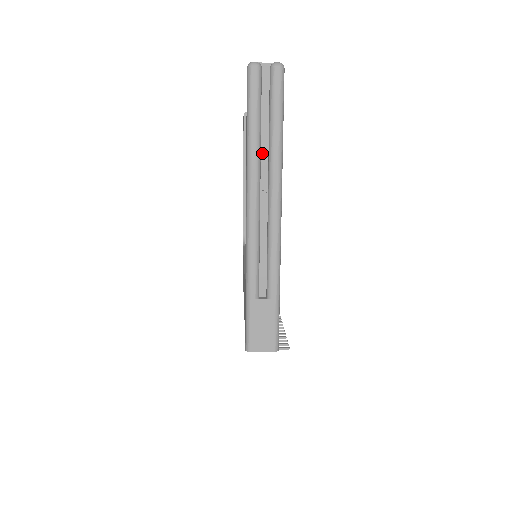
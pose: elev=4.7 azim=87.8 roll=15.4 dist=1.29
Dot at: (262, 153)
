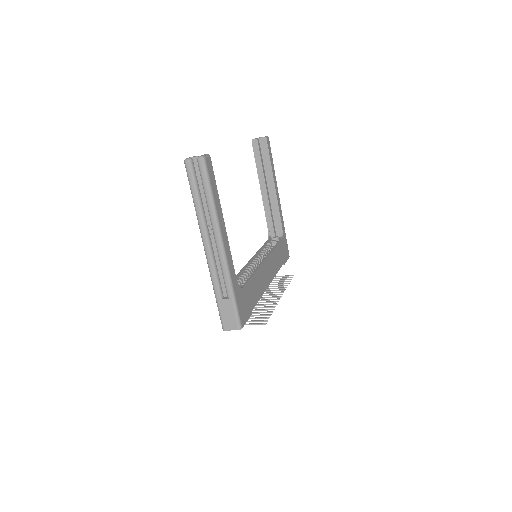
Dot at: (205, 211)
